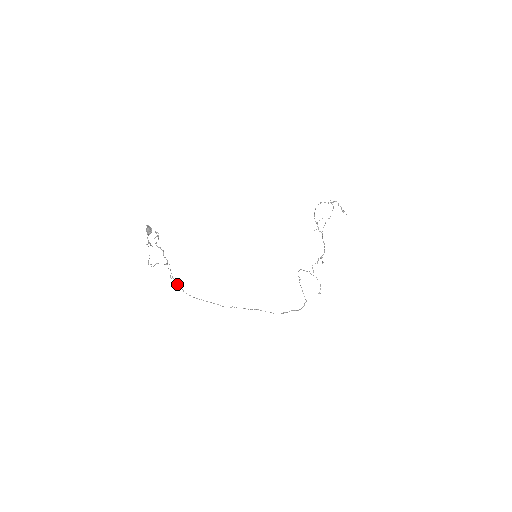
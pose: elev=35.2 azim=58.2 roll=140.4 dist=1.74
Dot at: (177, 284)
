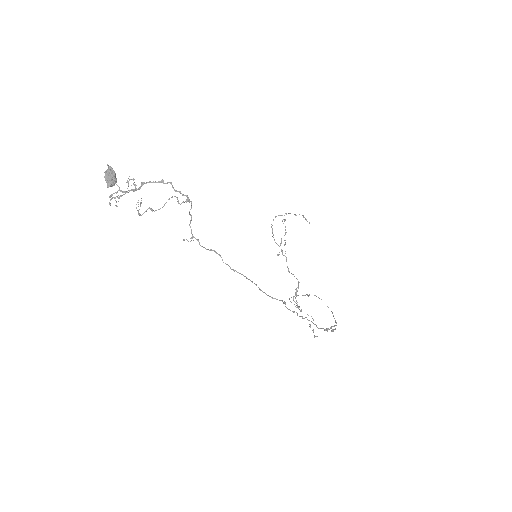
Dot at: (206, 249)
